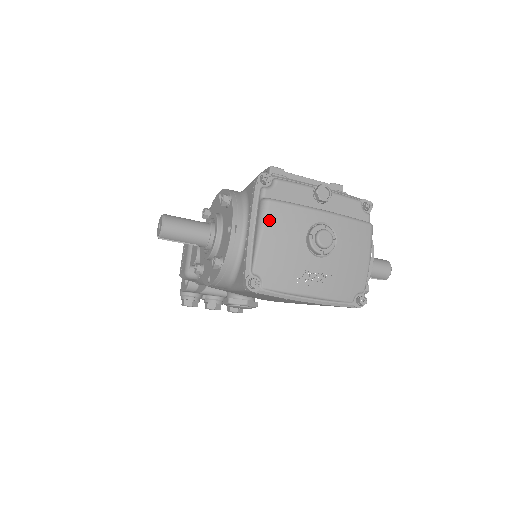
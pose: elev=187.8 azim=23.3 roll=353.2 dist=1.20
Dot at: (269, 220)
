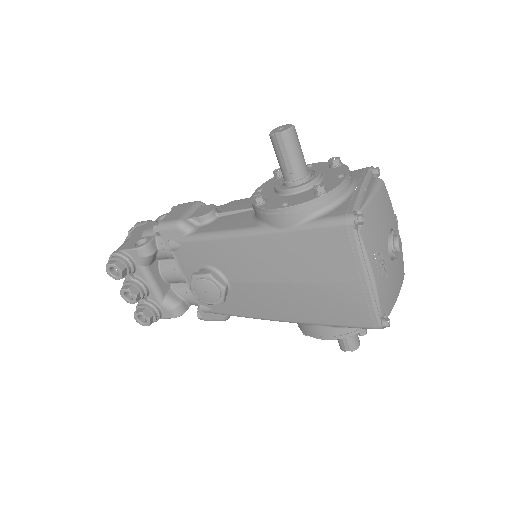
Dot at: (381, 192)
